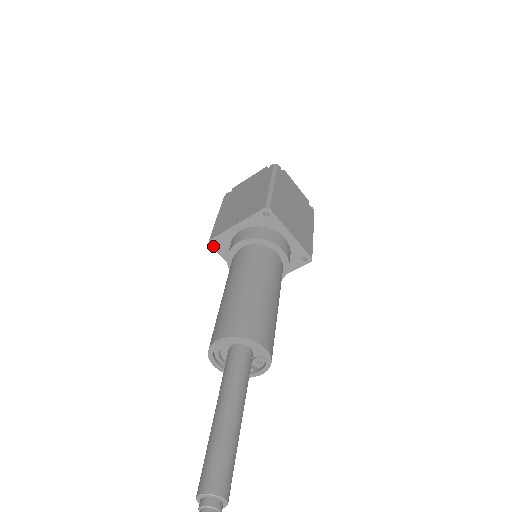
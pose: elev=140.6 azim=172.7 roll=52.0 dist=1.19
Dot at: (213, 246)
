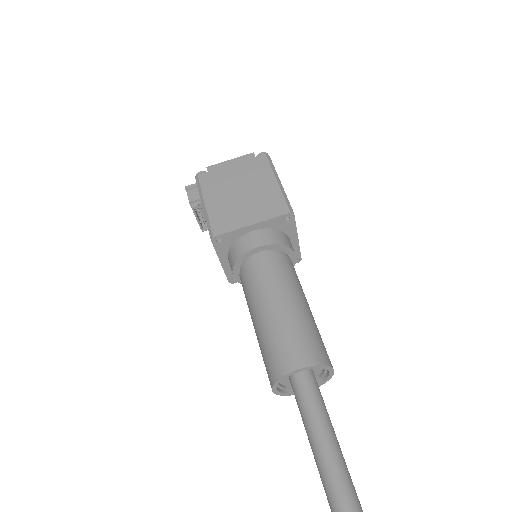
Dot at: (214, 243)
